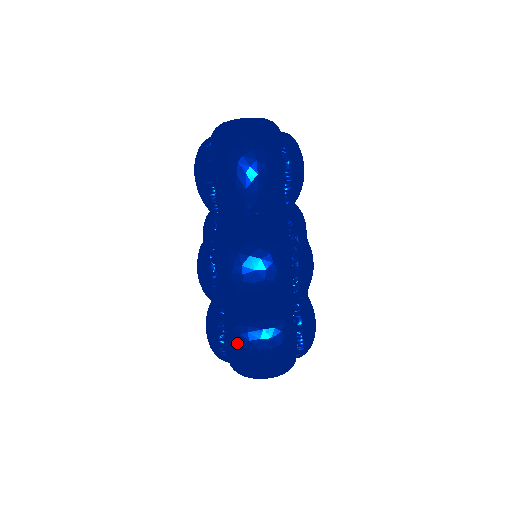
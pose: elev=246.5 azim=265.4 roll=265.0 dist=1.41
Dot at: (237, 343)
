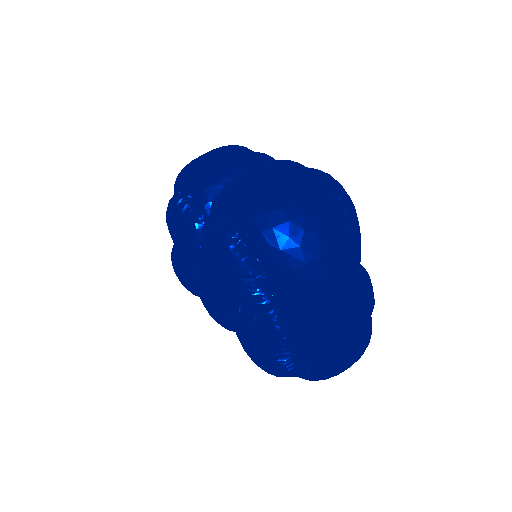
Dot at: (221, 190)
